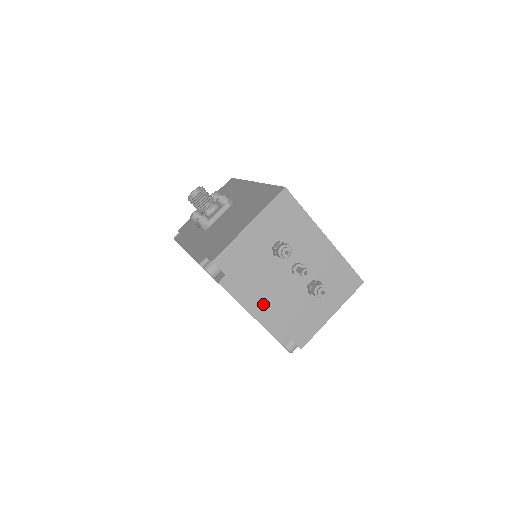
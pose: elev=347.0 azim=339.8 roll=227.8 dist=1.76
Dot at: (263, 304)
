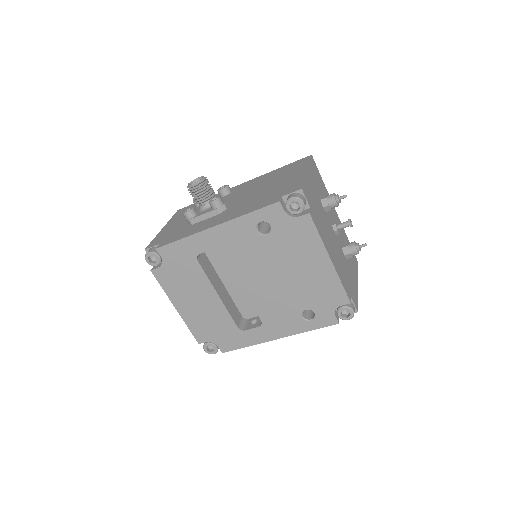
Dot at: (332, 251)
